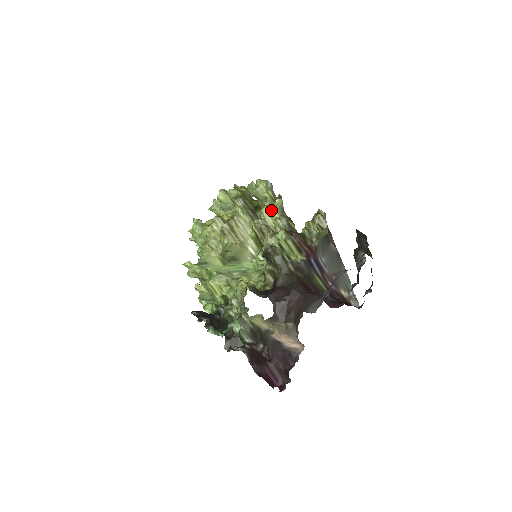
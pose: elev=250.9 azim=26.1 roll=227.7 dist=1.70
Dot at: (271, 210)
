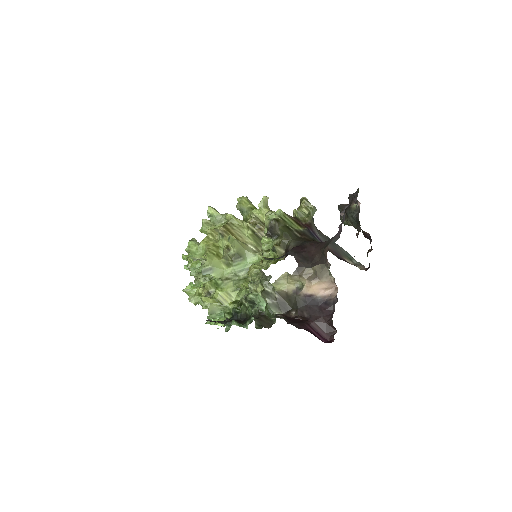
Dot at: (260, 207)
